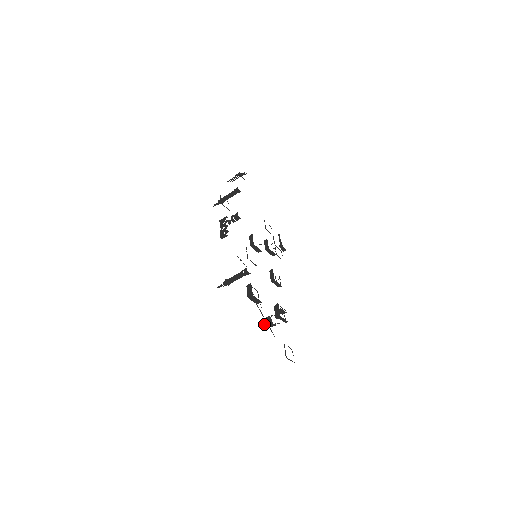
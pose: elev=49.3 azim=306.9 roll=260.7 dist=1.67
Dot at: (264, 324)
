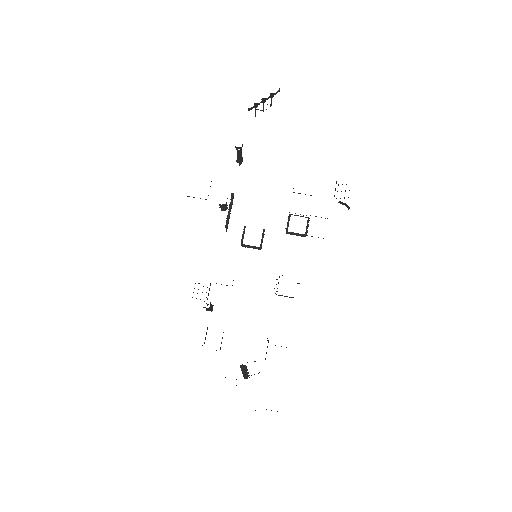
Dot at: (242, 372)
